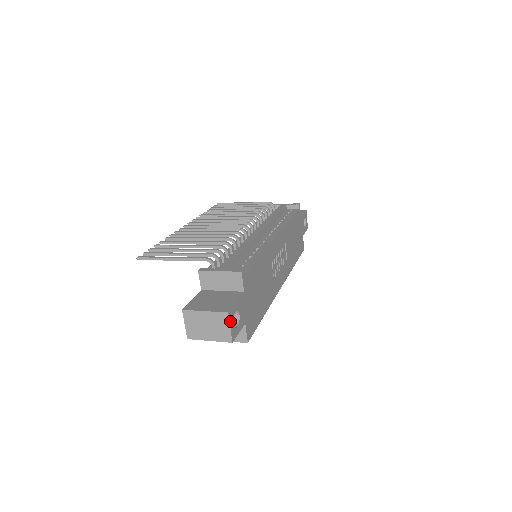
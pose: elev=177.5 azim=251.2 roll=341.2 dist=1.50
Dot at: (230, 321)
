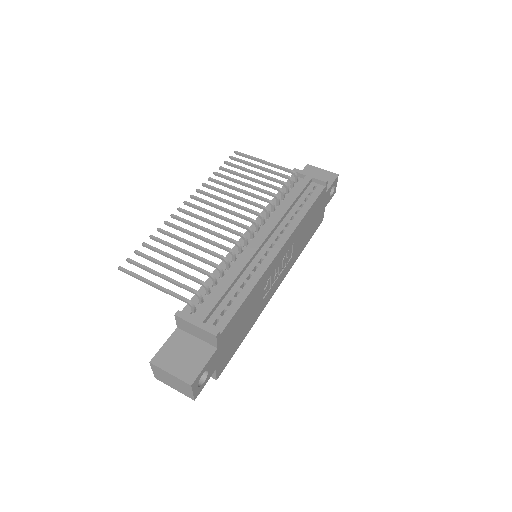
Dot at: (193, 388)
